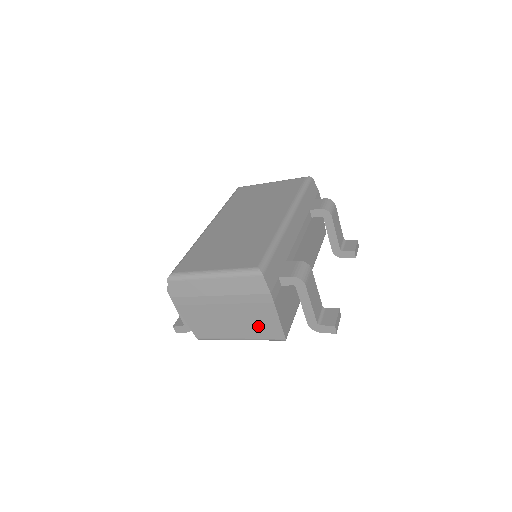
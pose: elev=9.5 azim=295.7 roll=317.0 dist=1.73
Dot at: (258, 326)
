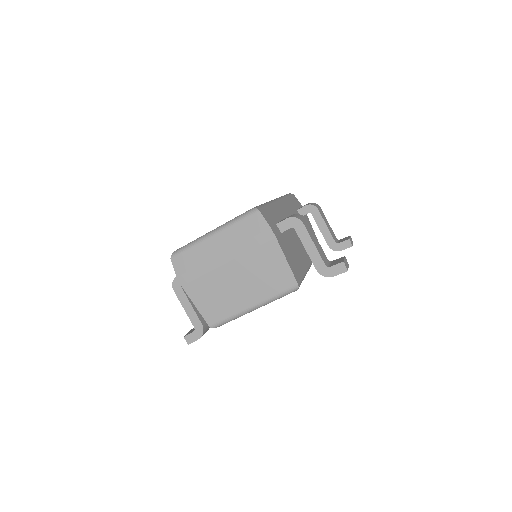
Dot at: (267, 278)
